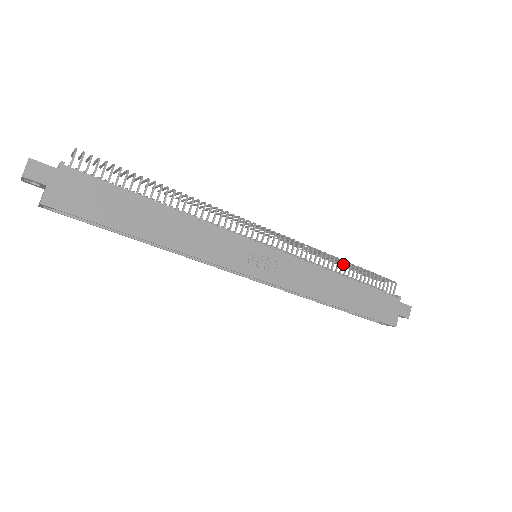
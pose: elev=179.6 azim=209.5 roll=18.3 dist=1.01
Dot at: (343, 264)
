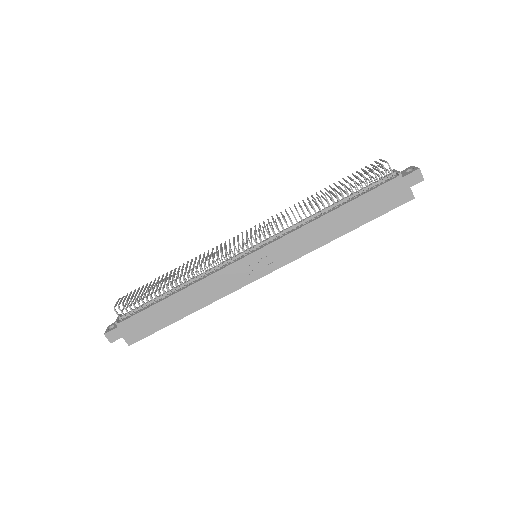
Dot at: occluded
